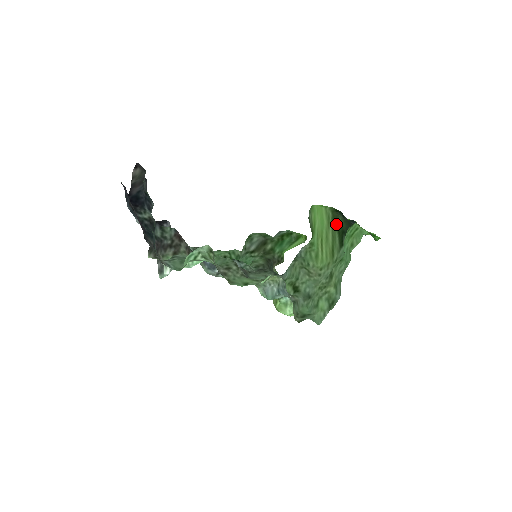
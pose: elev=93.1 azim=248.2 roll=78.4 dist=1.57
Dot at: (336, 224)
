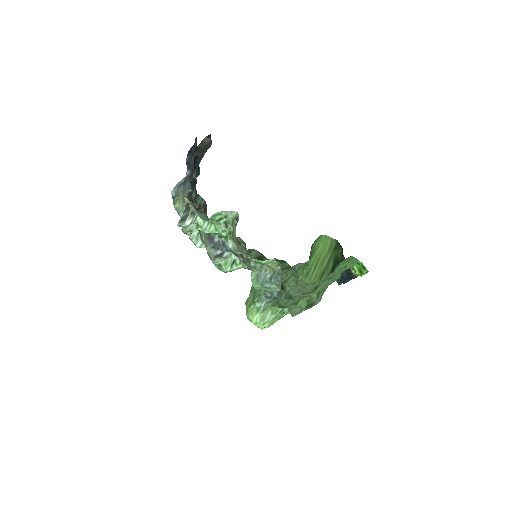
Dot at: (335, 253)
